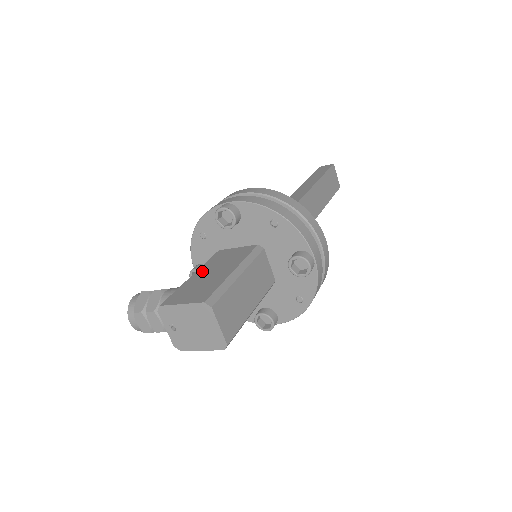
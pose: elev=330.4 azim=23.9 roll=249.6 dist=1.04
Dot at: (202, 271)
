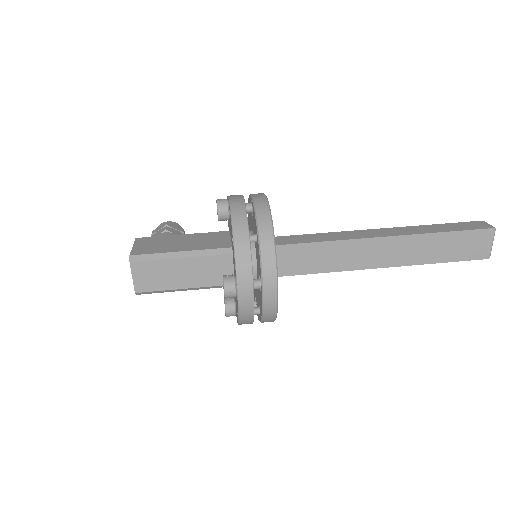
Dot at: (188, 236)
